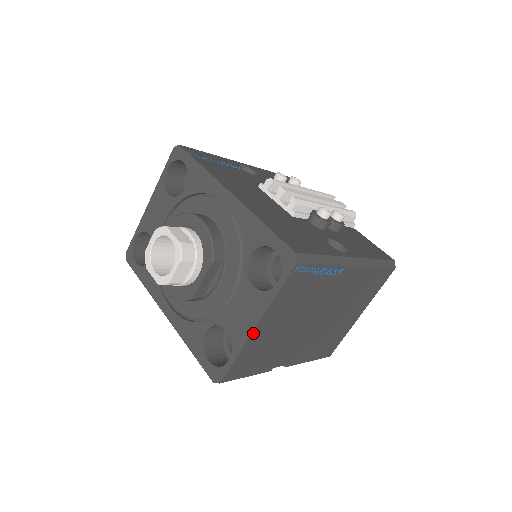
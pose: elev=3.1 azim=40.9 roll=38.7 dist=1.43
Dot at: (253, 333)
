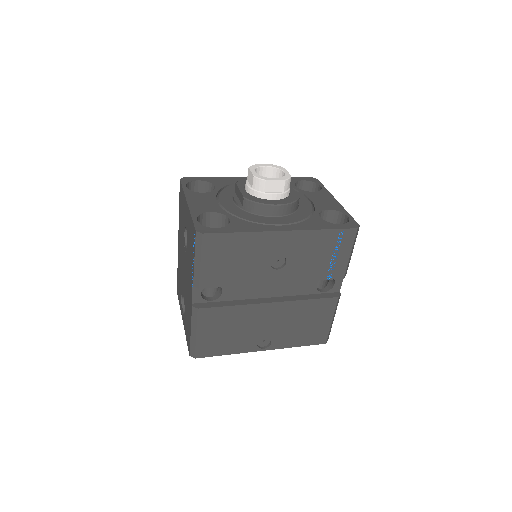
Dot at: (338, 204)
